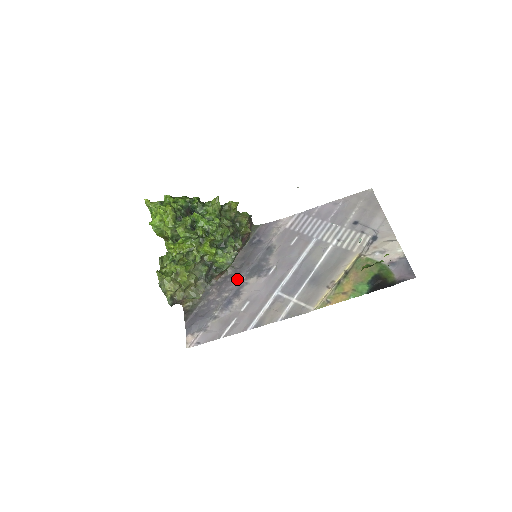
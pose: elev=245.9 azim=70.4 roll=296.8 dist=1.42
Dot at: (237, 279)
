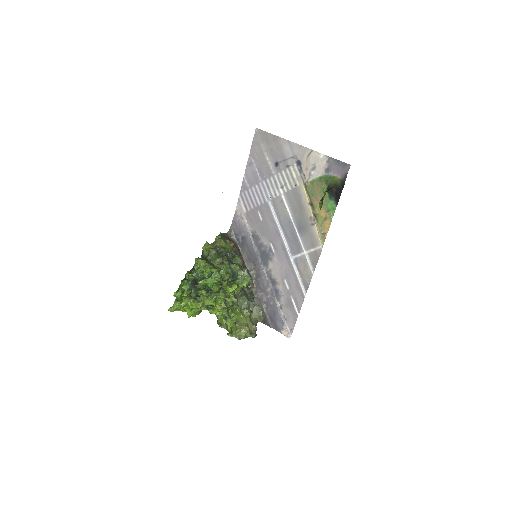
Dot at: (263, 274)
